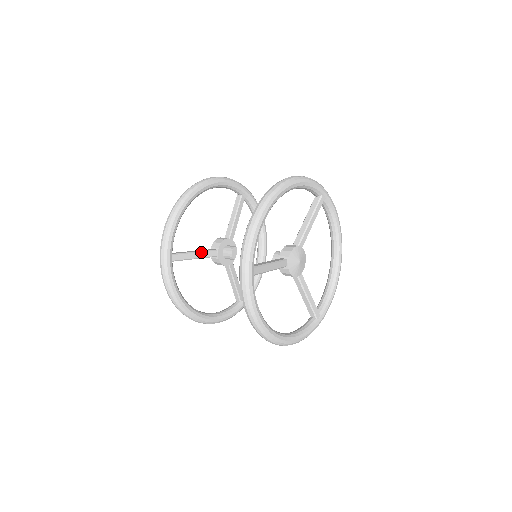
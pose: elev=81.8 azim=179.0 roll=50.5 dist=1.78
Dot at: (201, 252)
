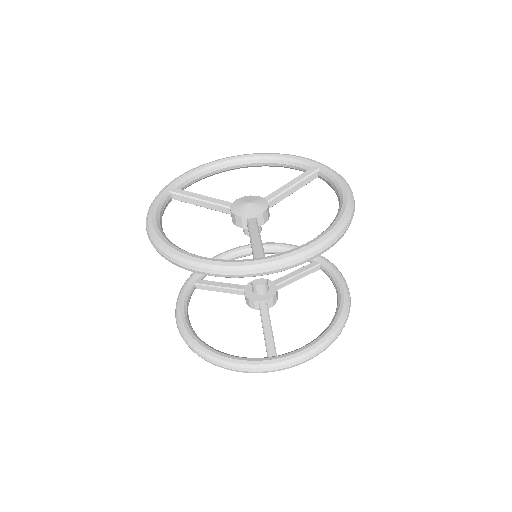
Dot at: (228, 283)
